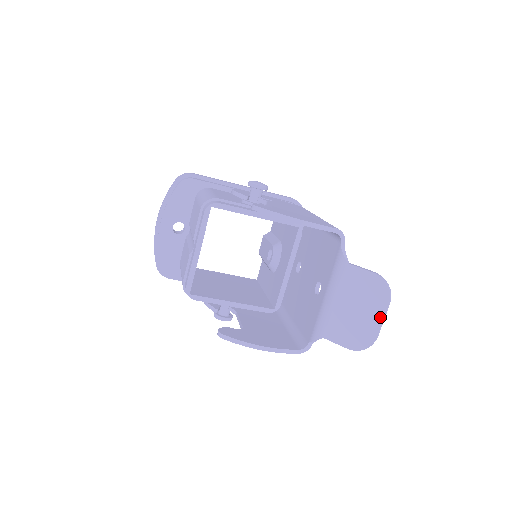
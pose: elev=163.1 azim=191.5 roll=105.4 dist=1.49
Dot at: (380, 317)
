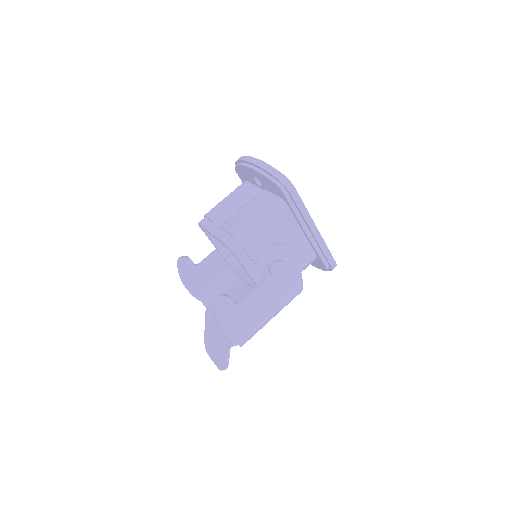
Dot at: (214, 360)
